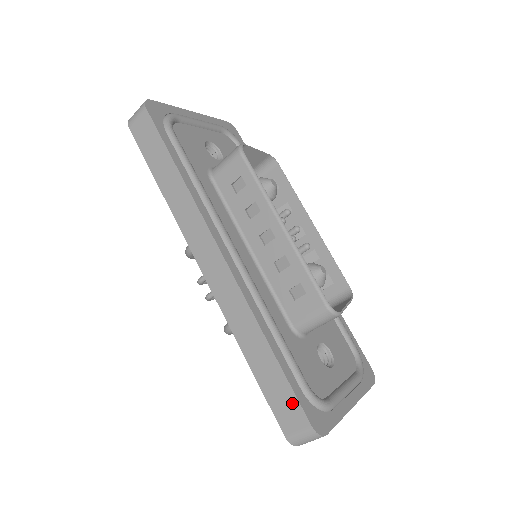
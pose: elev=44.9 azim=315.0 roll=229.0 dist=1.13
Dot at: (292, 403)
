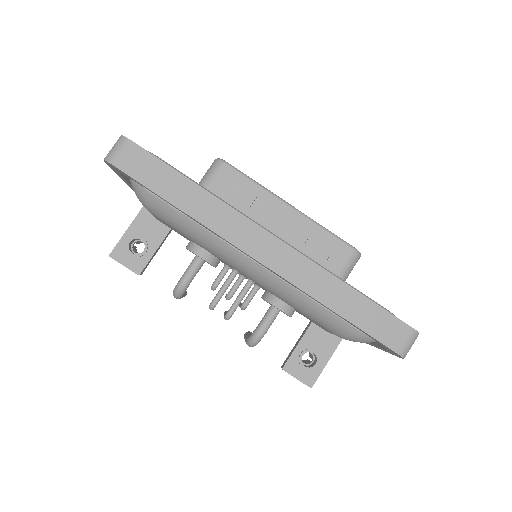
Dot at: (390, 321)
